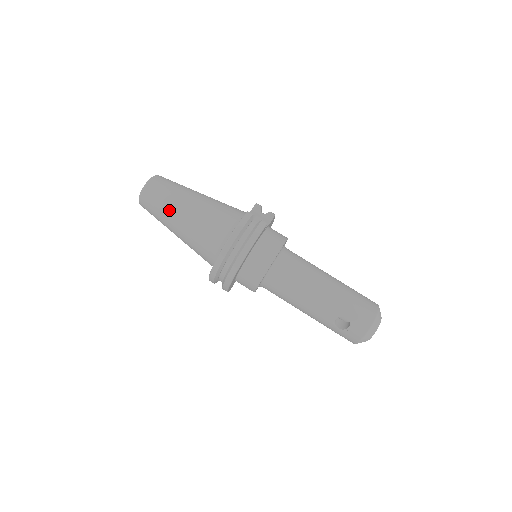
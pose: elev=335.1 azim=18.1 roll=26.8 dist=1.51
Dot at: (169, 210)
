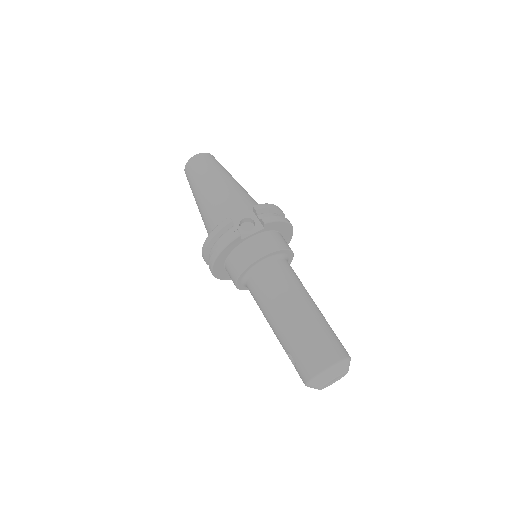
Dot at: (194, 193)
